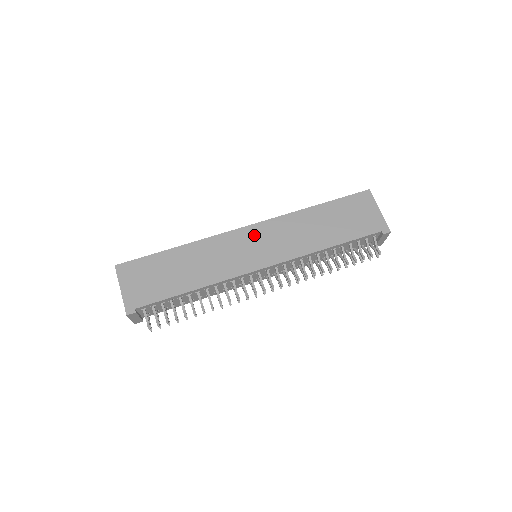
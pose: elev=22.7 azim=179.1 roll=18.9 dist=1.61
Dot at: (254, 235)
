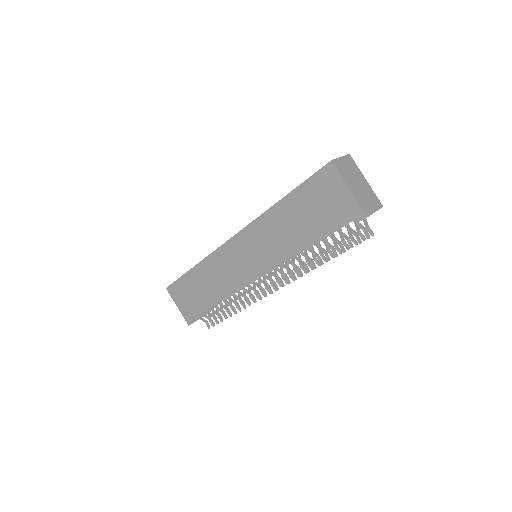
Dot at: (239, 247)
